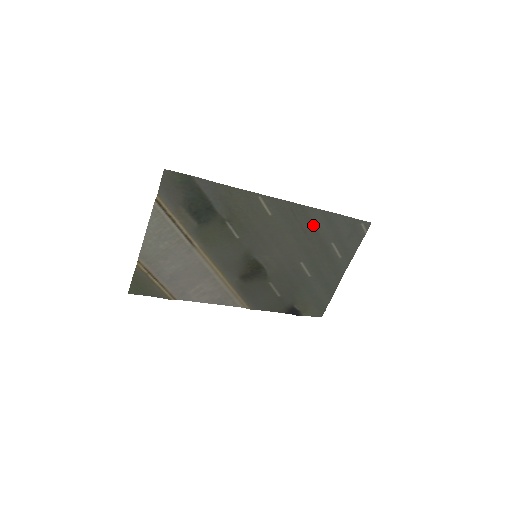
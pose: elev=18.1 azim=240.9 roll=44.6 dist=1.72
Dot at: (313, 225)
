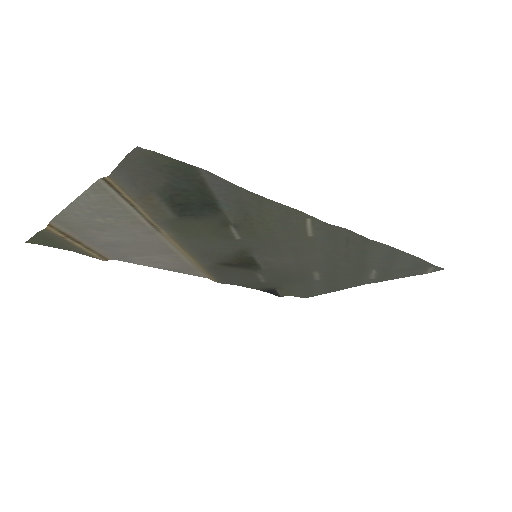
Dot at: (365, 254)
